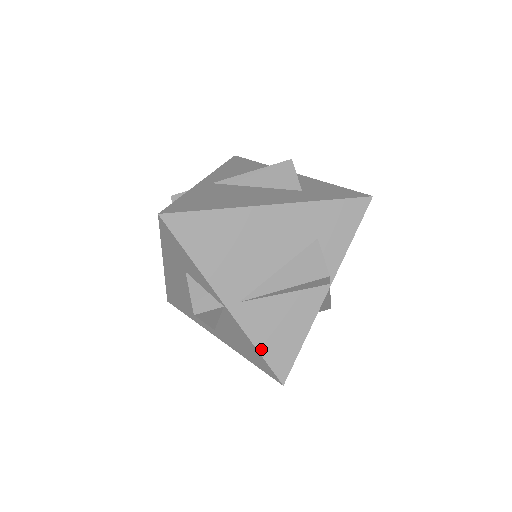
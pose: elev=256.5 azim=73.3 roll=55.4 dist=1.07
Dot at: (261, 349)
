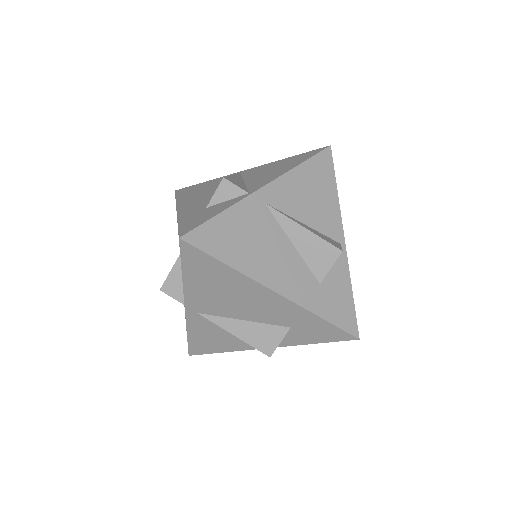
Dot at: (190, 337)
